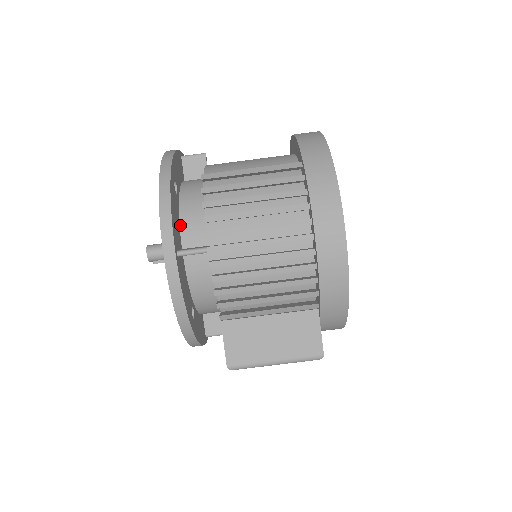
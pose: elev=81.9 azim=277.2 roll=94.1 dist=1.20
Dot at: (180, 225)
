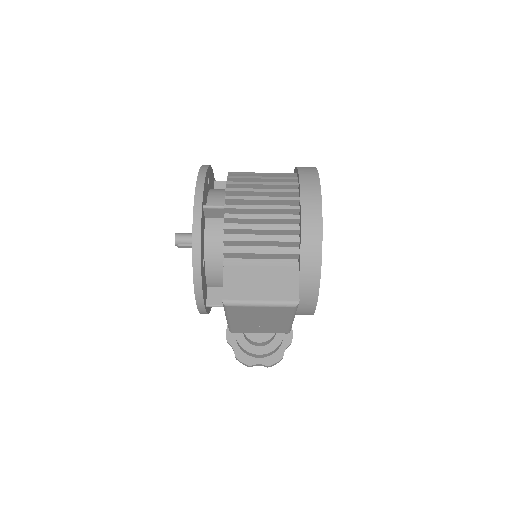
Dot at: (207, 201)
